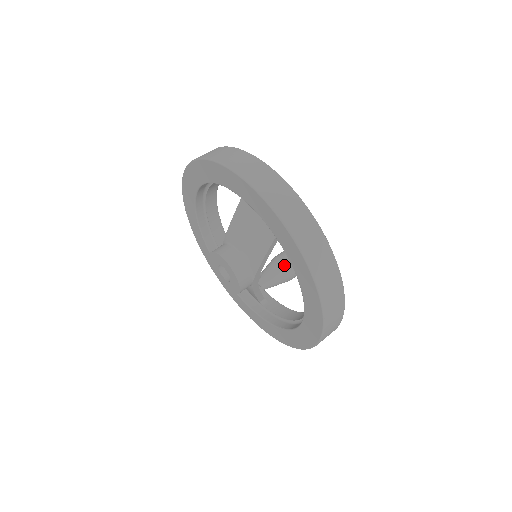
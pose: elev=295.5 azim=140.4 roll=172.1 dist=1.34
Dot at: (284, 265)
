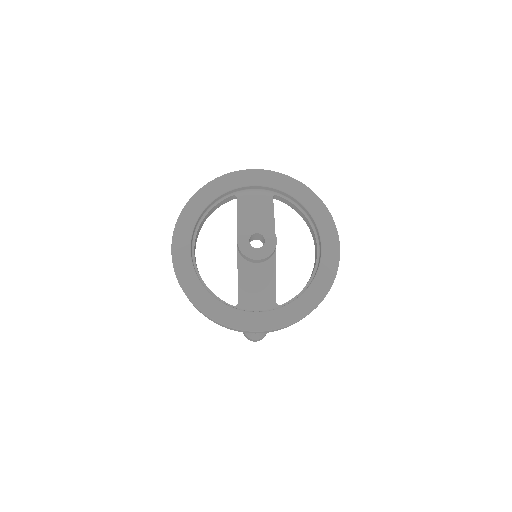
Dot at: occluded
